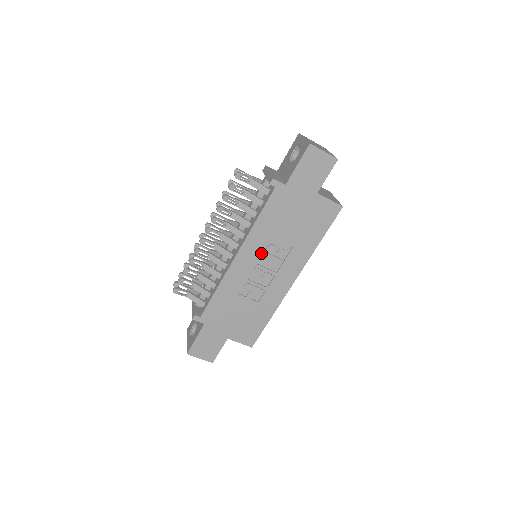
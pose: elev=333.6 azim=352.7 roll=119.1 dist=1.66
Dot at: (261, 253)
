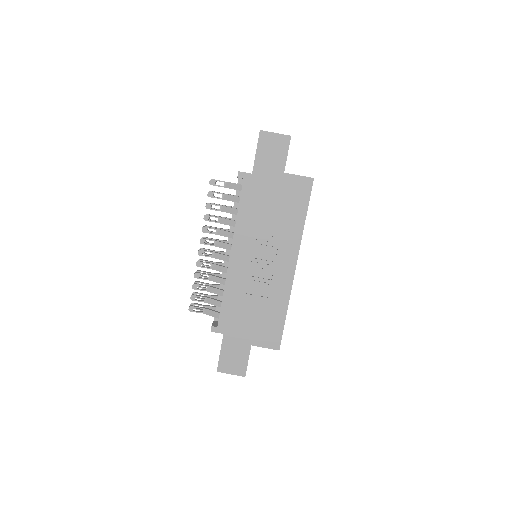
Dot at: (253, 246)
